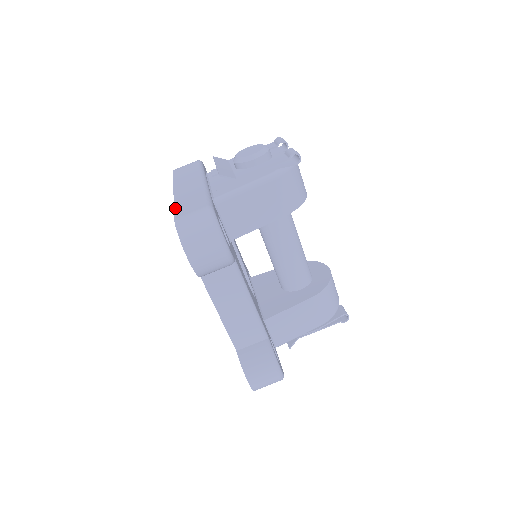
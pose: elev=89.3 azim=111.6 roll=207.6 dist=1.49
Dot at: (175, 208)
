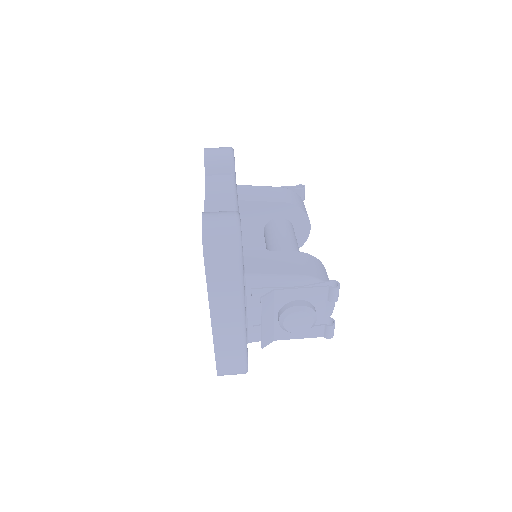
Dot at: occluded
